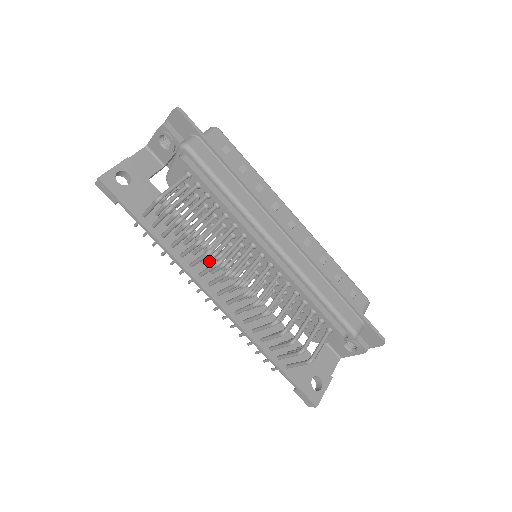
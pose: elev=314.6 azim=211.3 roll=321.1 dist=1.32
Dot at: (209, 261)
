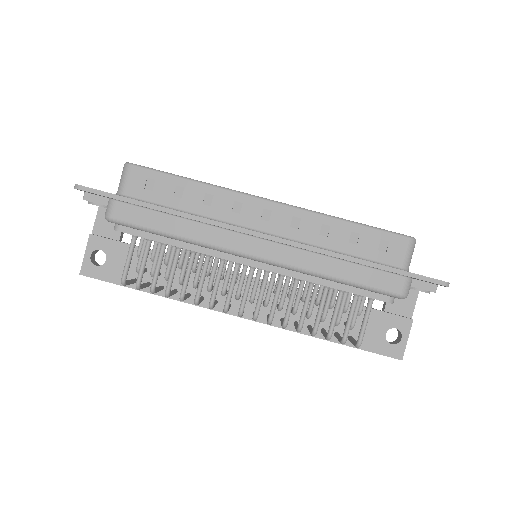
Dot at: occluded
